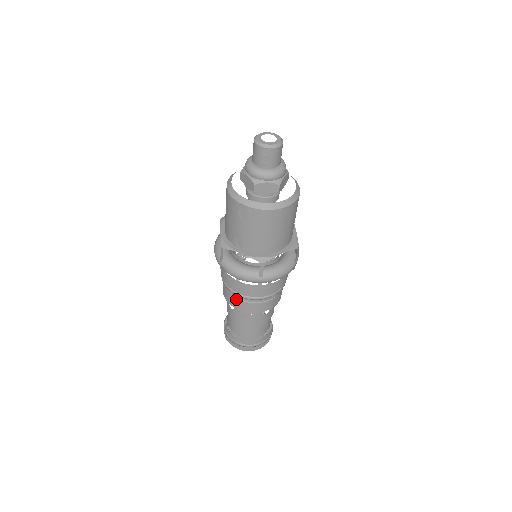
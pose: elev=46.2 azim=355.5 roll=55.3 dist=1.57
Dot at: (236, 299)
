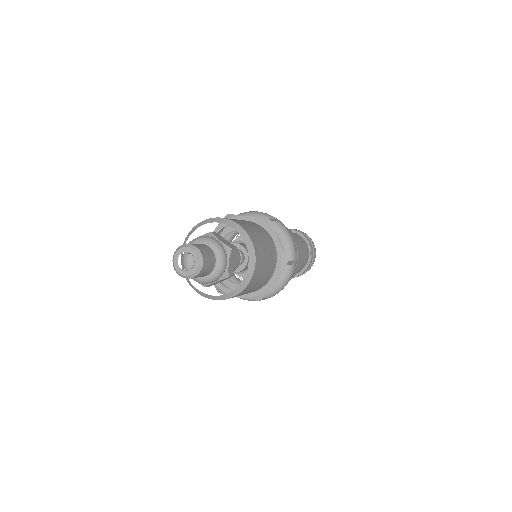
Dot at: occluded
